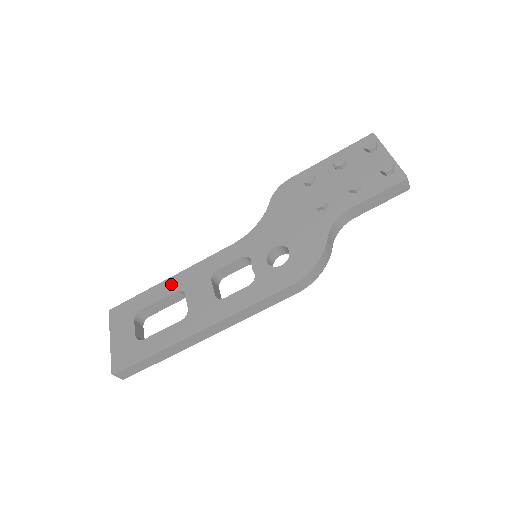
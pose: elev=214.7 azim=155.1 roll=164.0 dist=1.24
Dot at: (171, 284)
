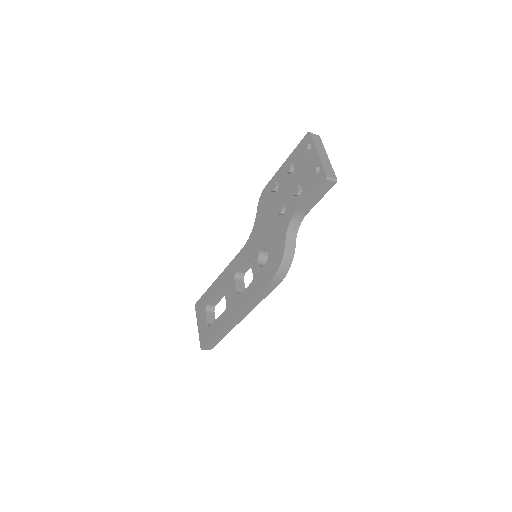
Dot at: (218, 284)
